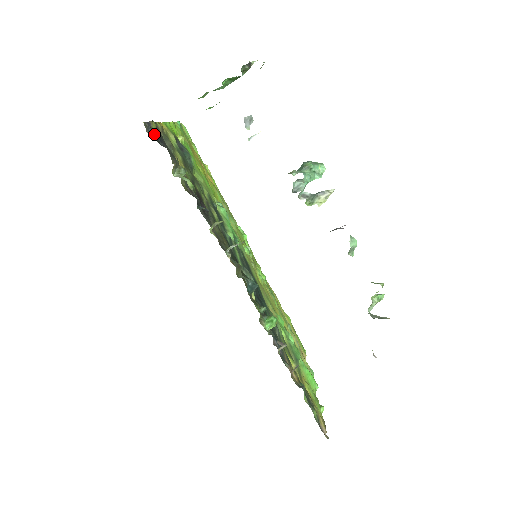
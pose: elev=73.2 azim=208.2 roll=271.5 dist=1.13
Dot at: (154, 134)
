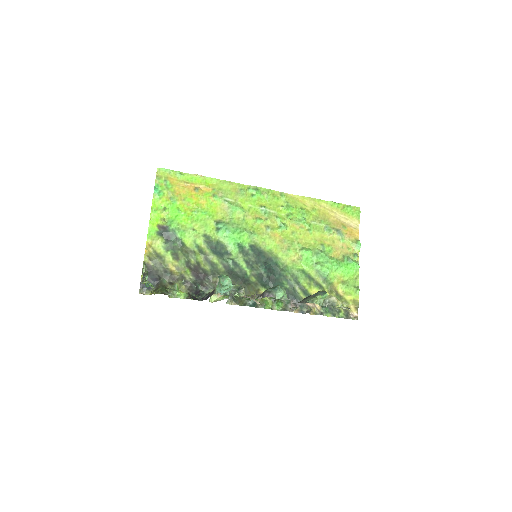
Dot at: (148, 285)
